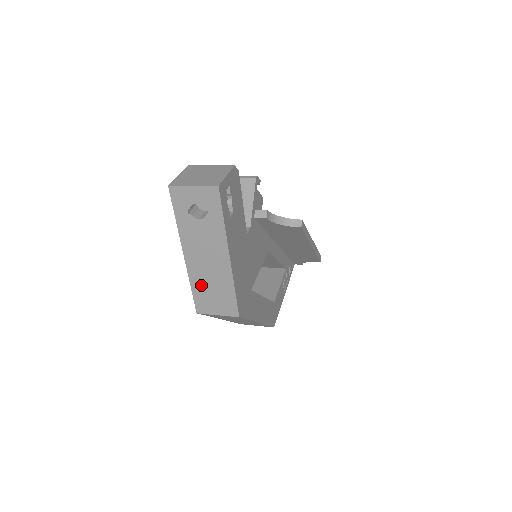
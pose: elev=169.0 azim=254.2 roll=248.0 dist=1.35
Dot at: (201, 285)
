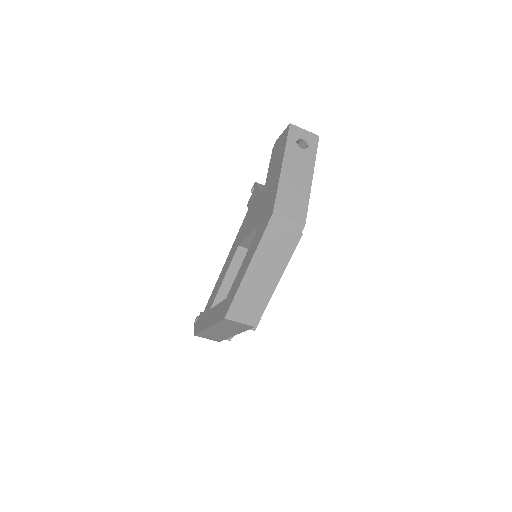
Dot at: (286, 191)
